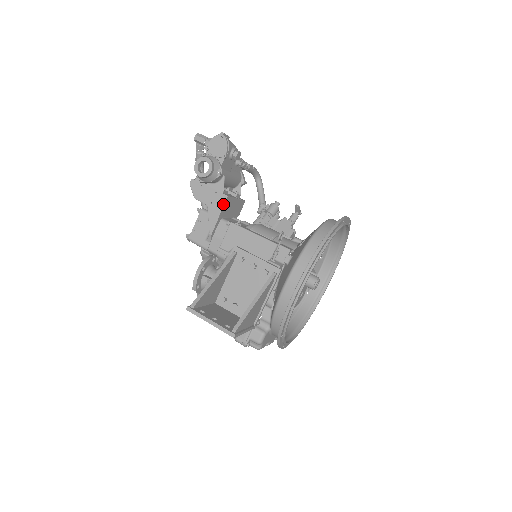
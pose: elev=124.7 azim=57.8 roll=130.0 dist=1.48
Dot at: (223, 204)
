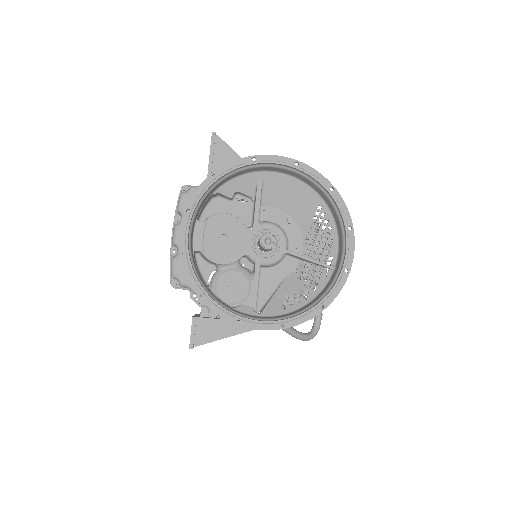
Dot at: occluded
